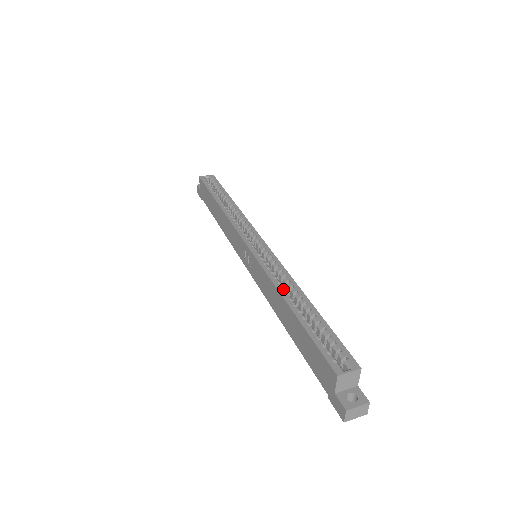
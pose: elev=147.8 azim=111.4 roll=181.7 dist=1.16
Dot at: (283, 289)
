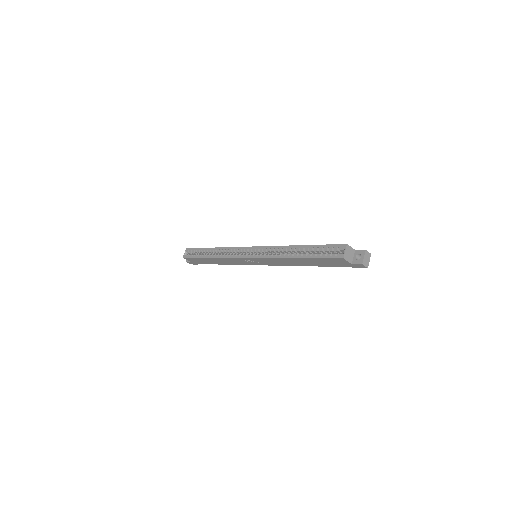
Dot at: (285, 255)
